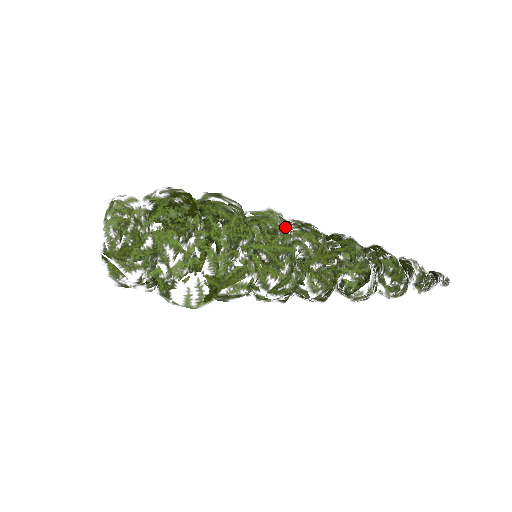
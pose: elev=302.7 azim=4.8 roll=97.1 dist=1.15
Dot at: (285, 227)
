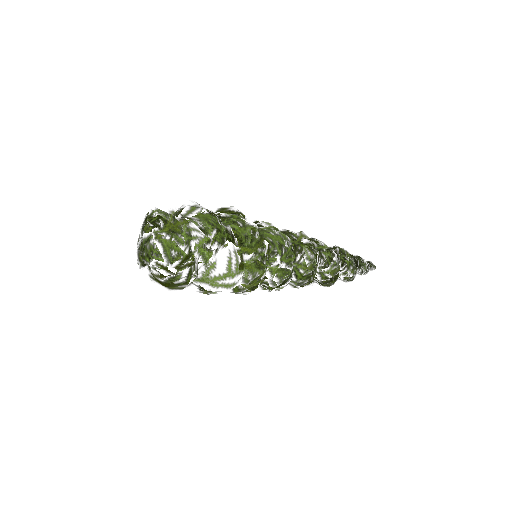
Dot at: occluded
